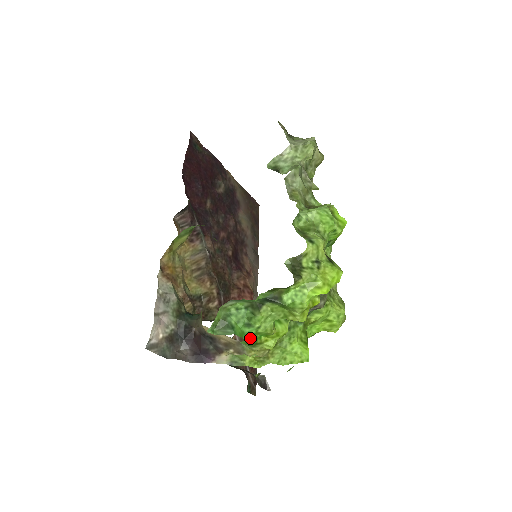
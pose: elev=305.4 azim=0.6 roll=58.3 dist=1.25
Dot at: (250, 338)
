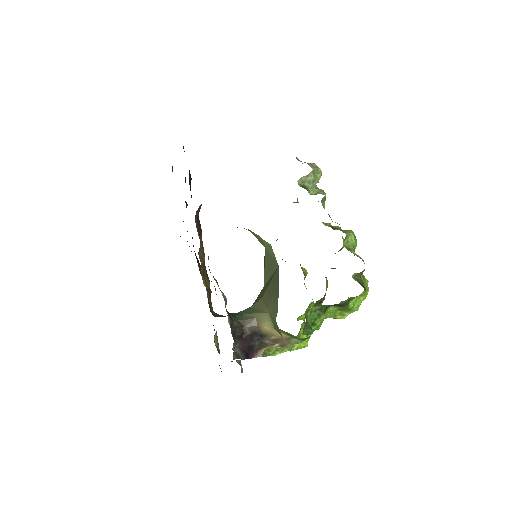
Dot at: (310, 334)
